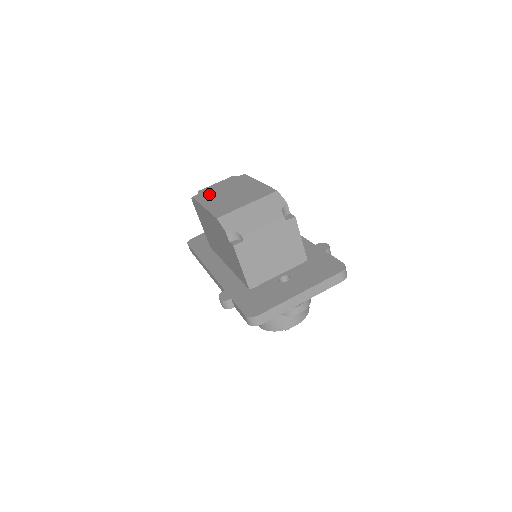
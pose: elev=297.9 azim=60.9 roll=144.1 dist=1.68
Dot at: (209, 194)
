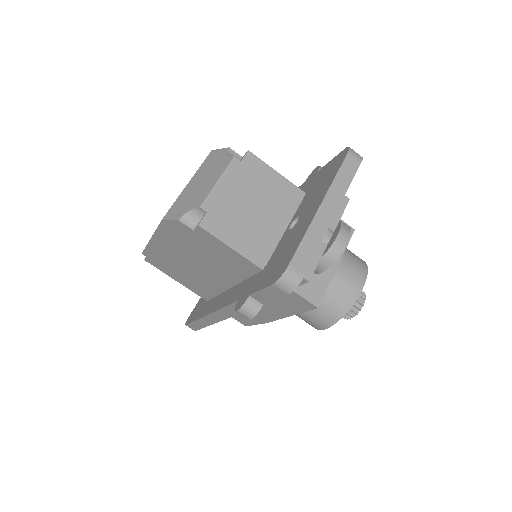
Dot at: occluded
